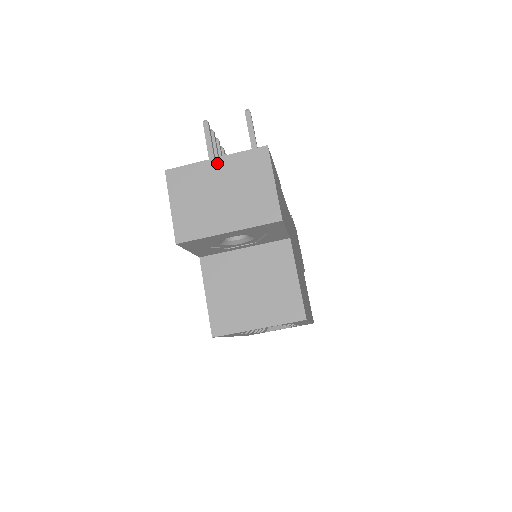
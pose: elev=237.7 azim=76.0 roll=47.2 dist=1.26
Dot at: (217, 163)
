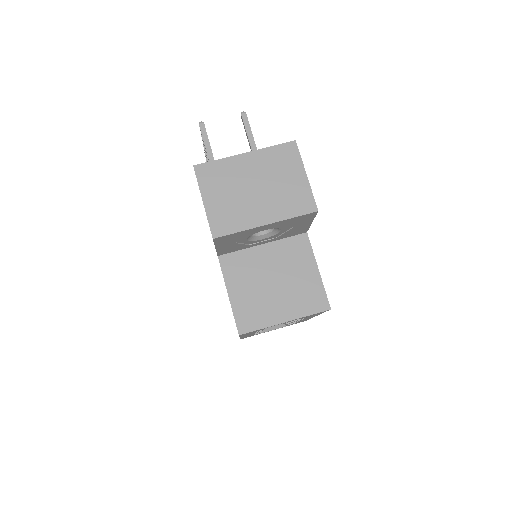
Dot at: (247, 158)
